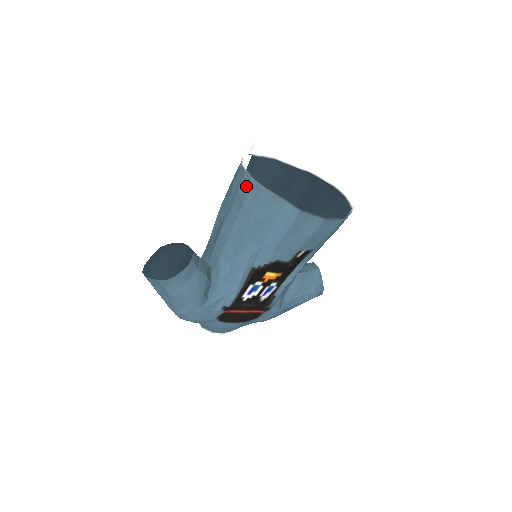
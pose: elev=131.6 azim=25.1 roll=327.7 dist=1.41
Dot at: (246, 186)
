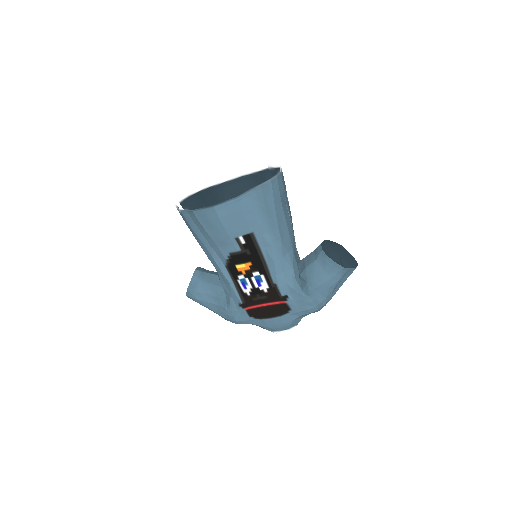
Dot at: occluded
